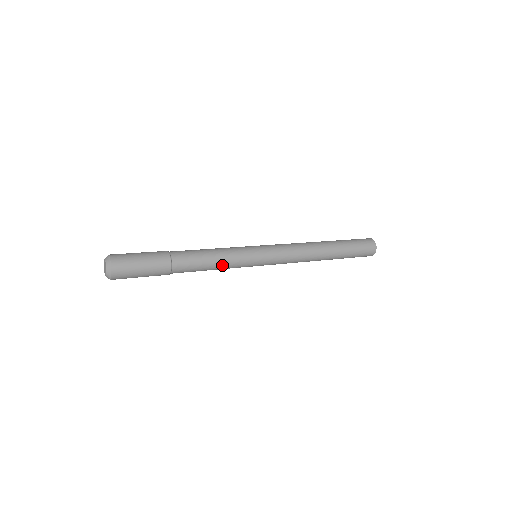
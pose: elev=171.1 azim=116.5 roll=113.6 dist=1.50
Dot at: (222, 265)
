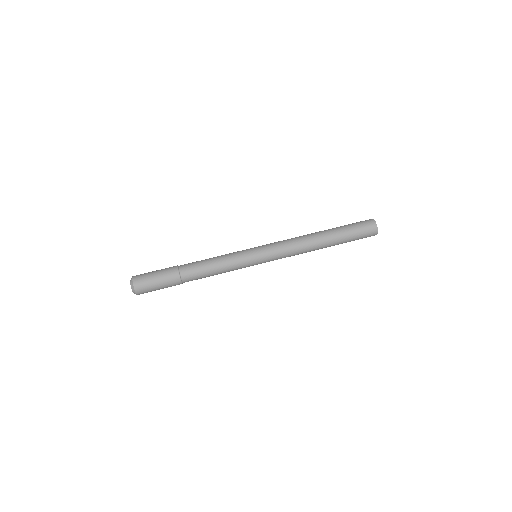
Dot at: (224, 271)
